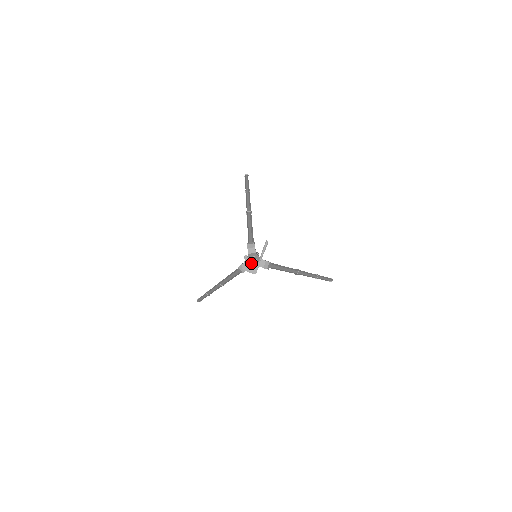
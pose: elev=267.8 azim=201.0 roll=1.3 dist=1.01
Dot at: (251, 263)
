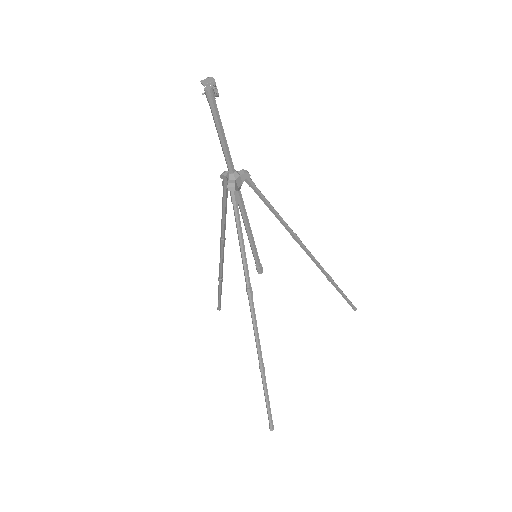
Dot at: (206, 80)
